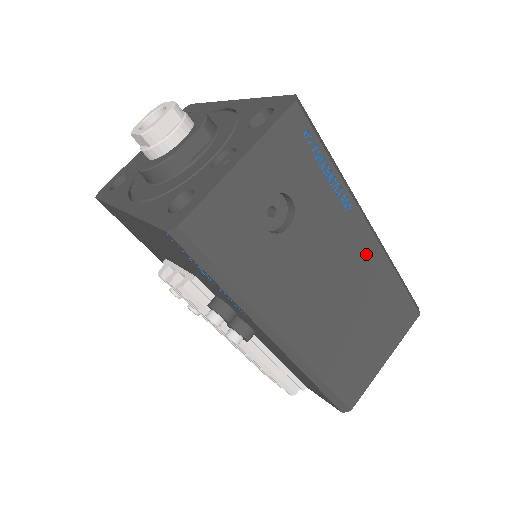
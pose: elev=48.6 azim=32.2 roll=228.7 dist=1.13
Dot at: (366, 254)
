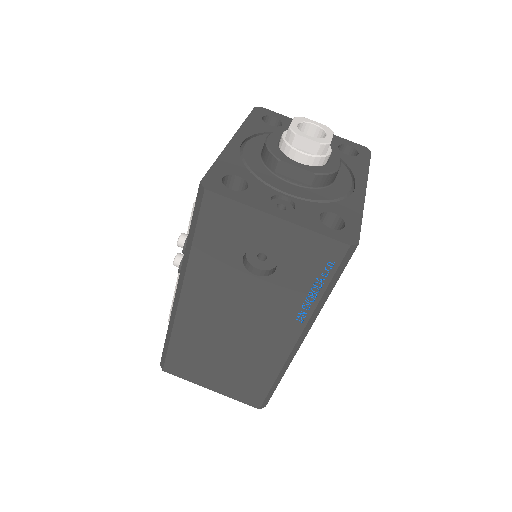
Dot at: (275, 347)
